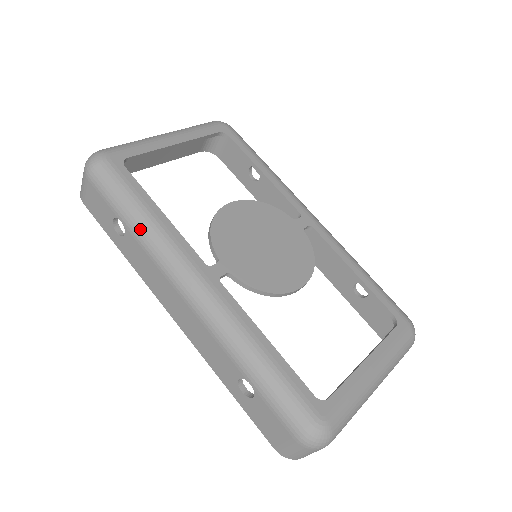
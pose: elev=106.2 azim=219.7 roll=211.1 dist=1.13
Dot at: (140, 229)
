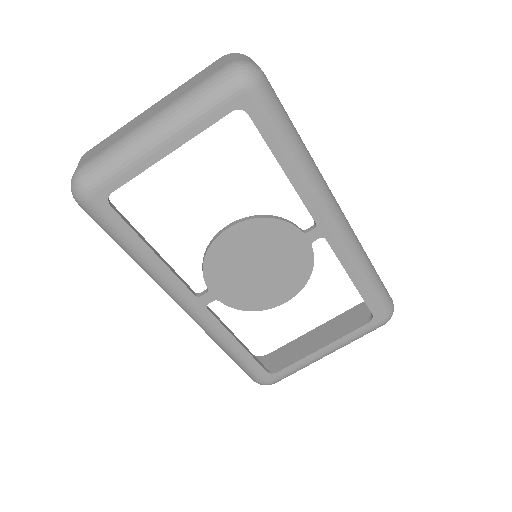
Dot at: occluded
